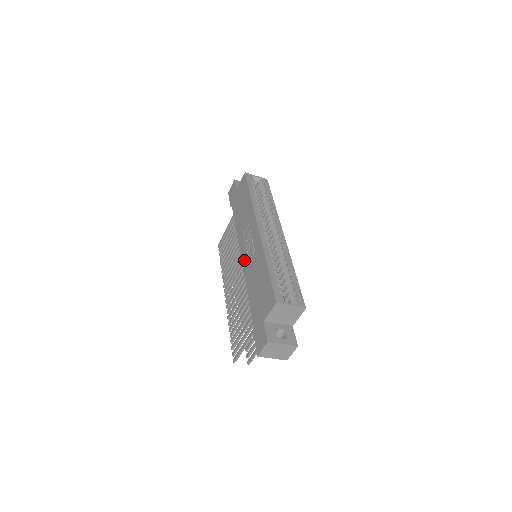
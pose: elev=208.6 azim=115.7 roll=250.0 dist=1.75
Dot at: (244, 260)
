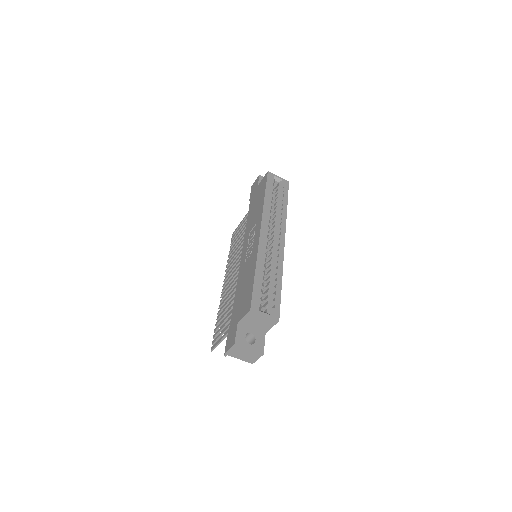
Dot at: (242, 258)
